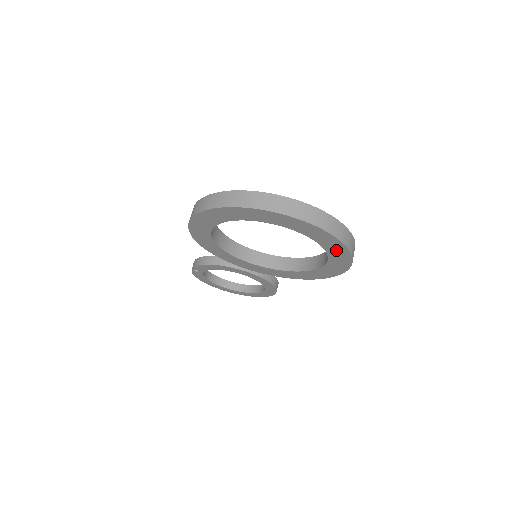
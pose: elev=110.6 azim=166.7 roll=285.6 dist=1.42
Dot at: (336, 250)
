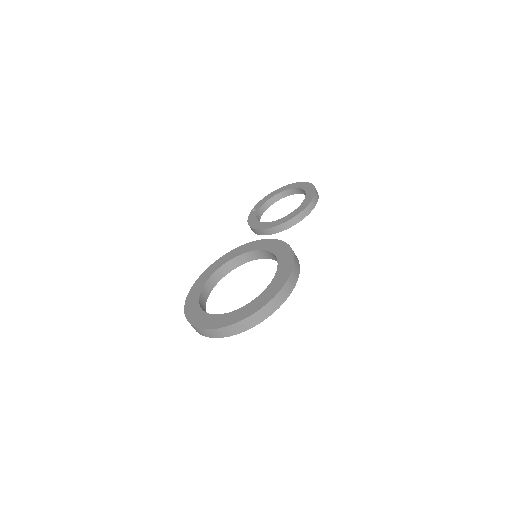
Dot at: occluded
